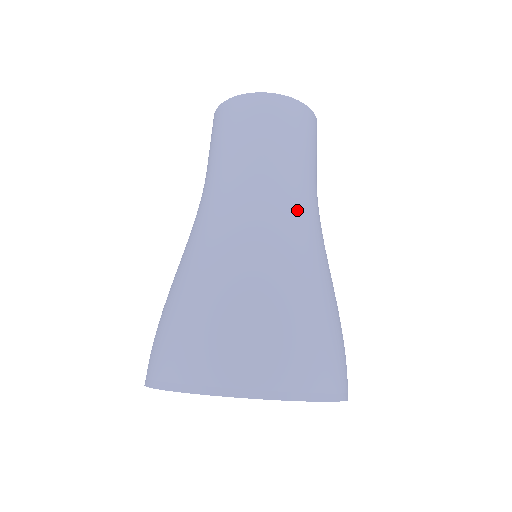
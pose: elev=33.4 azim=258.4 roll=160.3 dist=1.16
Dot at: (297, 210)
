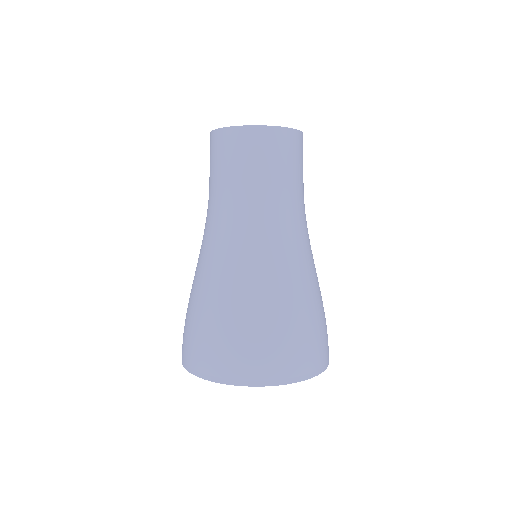
Dot at: (271, 233)
